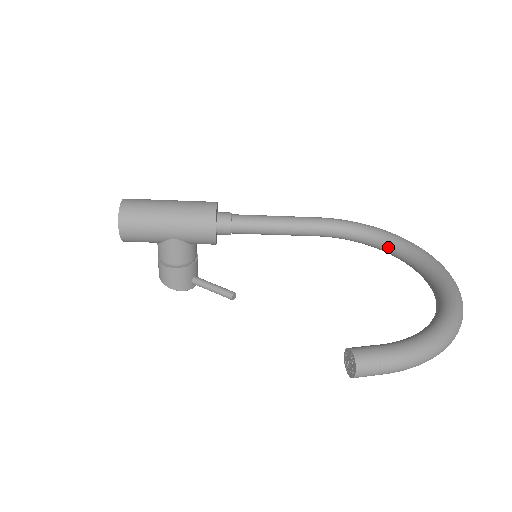
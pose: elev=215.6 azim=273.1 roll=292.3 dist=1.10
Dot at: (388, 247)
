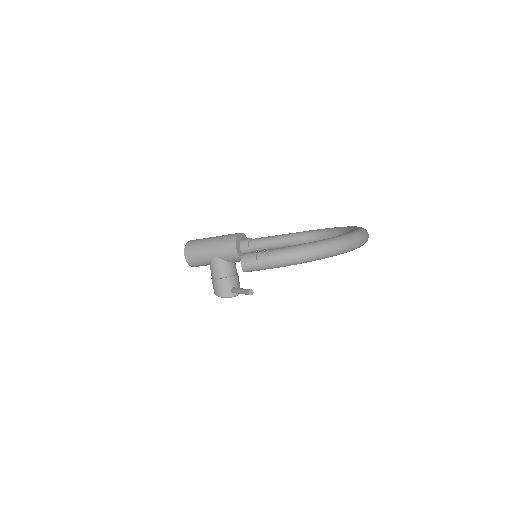
Dot at: occluded
